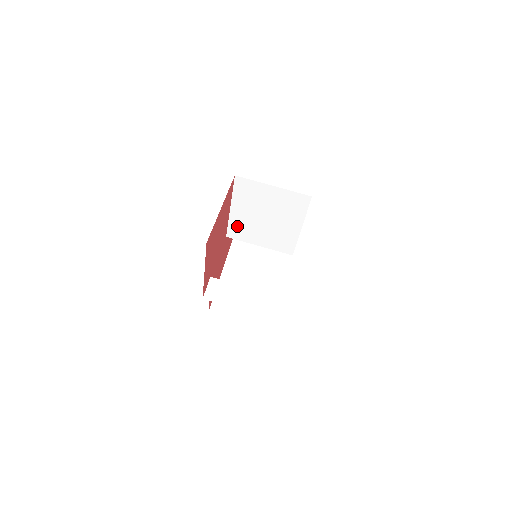
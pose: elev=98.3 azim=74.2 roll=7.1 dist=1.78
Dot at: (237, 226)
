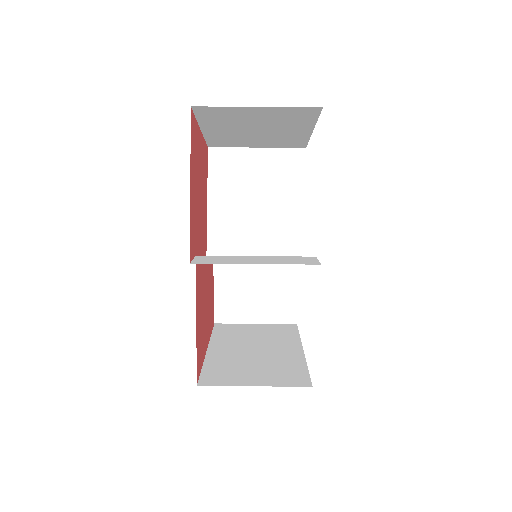
Dot at: (220, 233)
